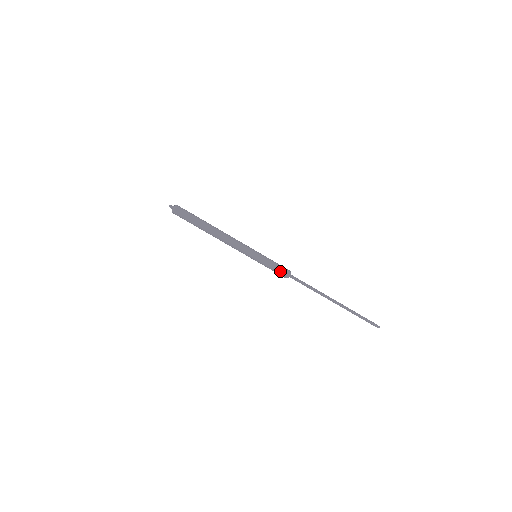
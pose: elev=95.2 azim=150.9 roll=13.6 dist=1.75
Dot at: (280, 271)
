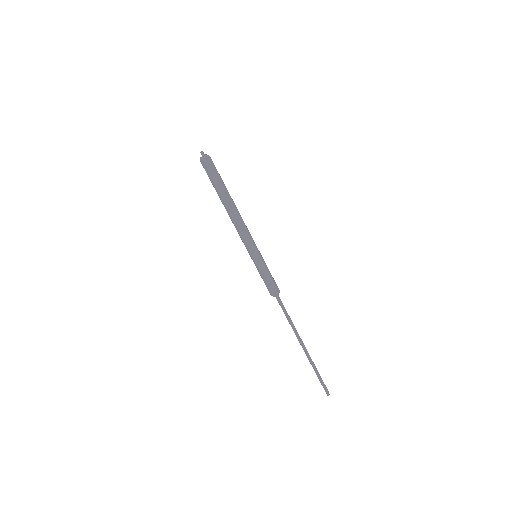
Dot at: (272, 284)
